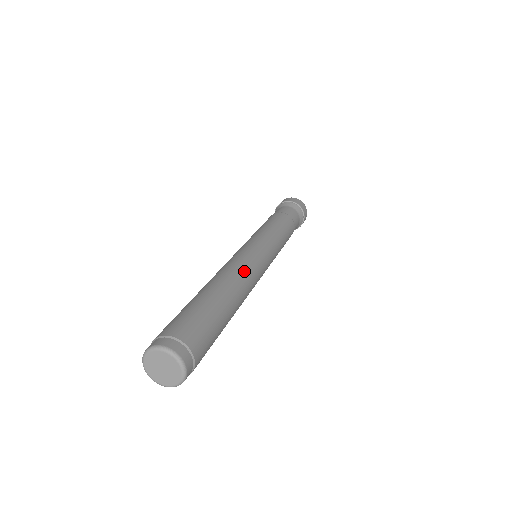
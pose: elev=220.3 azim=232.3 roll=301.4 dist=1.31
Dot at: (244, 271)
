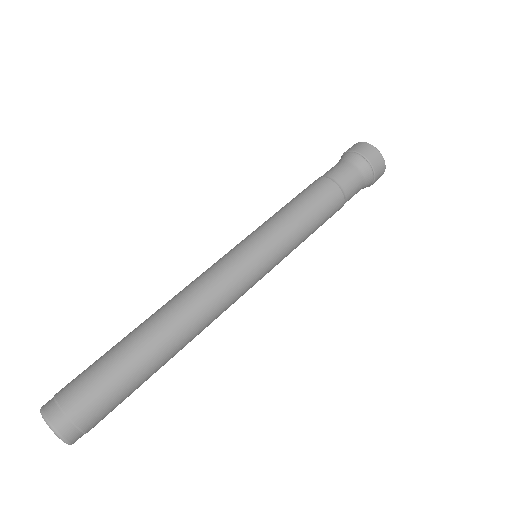
Dot at: (188, 290)
